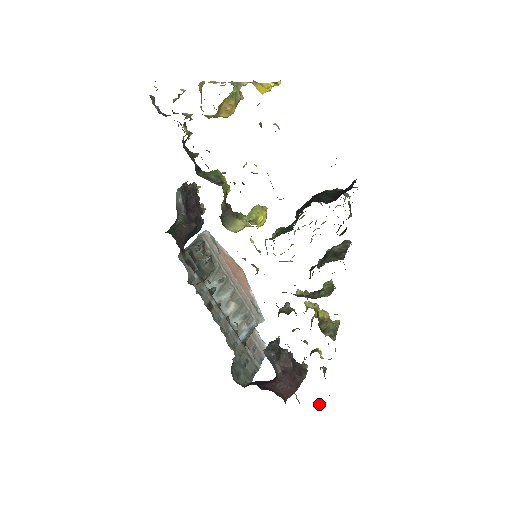
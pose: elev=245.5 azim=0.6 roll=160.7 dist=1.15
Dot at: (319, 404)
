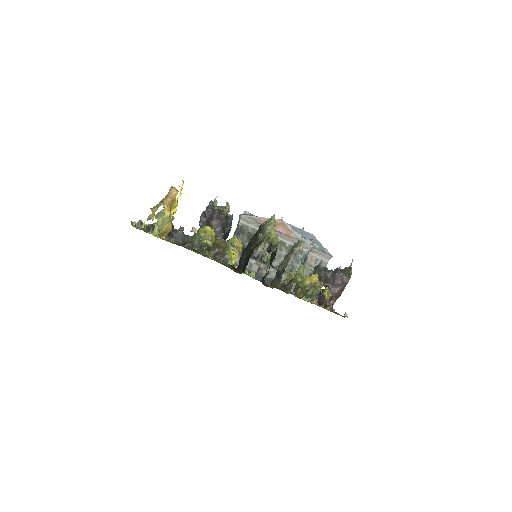
Dot at: occluded
